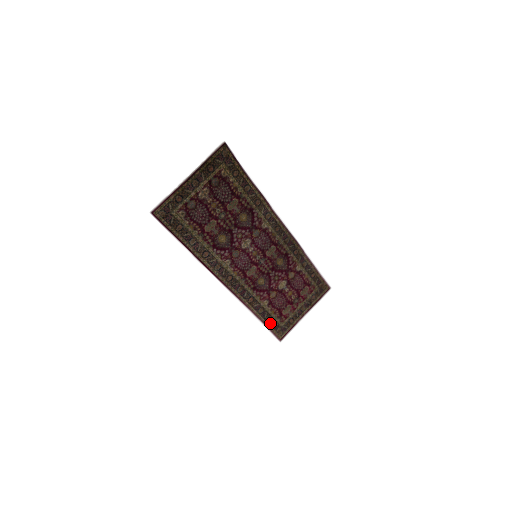
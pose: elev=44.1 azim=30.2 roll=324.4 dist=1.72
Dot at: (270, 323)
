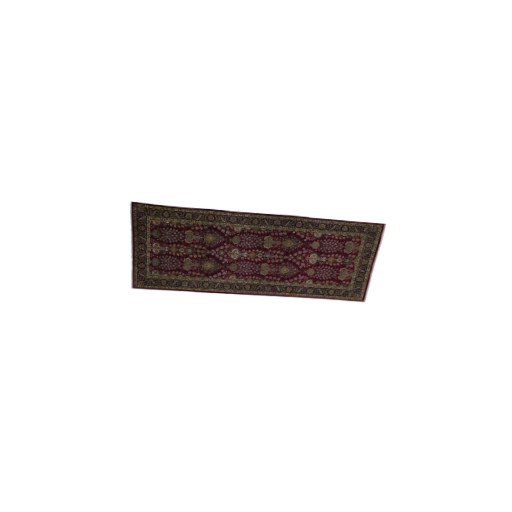
Dot at: (333, 294)
